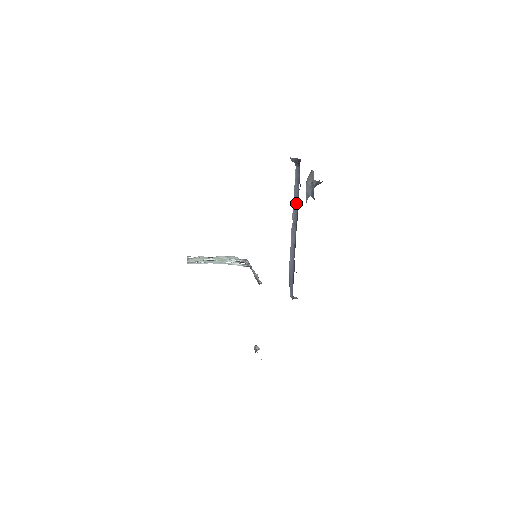
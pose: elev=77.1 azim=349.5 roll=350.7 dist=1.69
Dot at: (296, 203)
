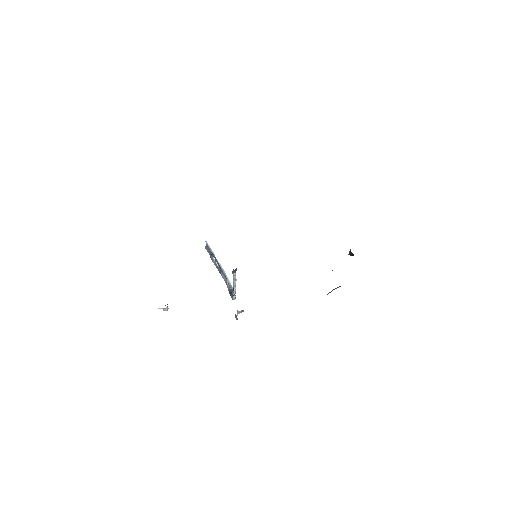
Dot at: occluded
